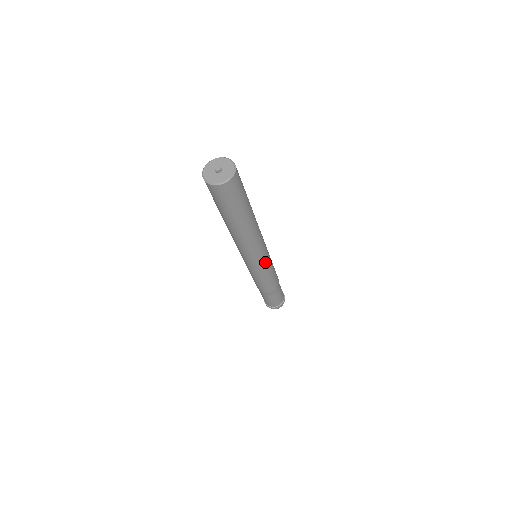
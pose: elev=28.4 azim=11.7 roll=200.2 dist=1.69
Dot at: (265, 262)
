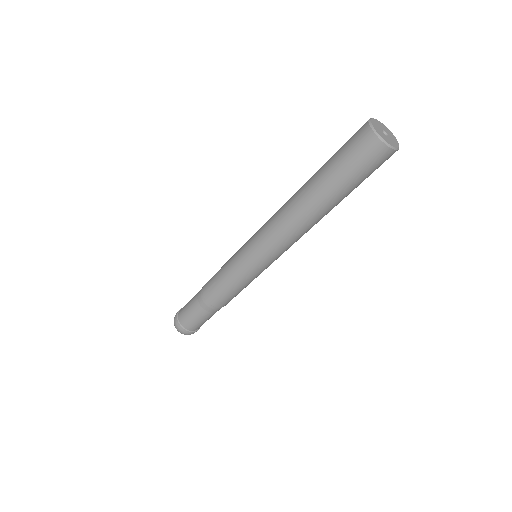
Dot at: occluded
